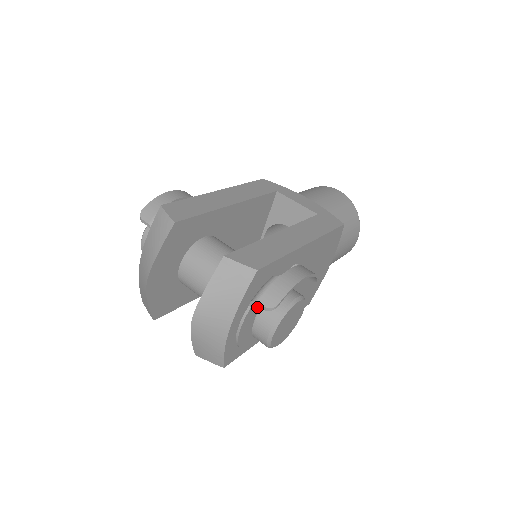
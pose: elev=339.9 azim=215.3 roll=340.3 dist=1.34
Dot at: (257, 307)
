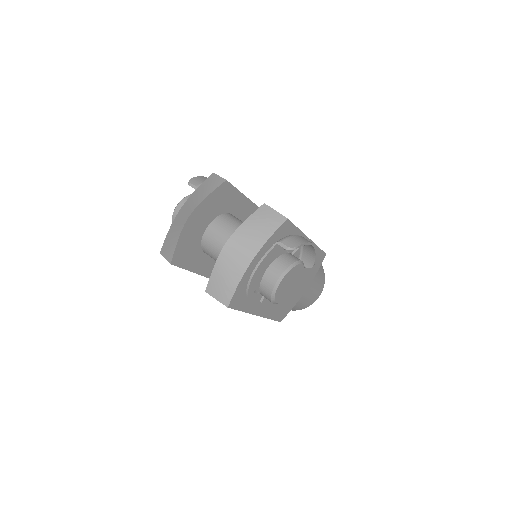
Dot at: (273, 256)
